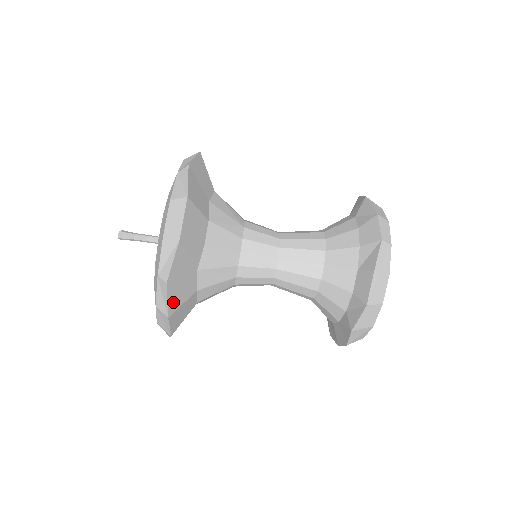
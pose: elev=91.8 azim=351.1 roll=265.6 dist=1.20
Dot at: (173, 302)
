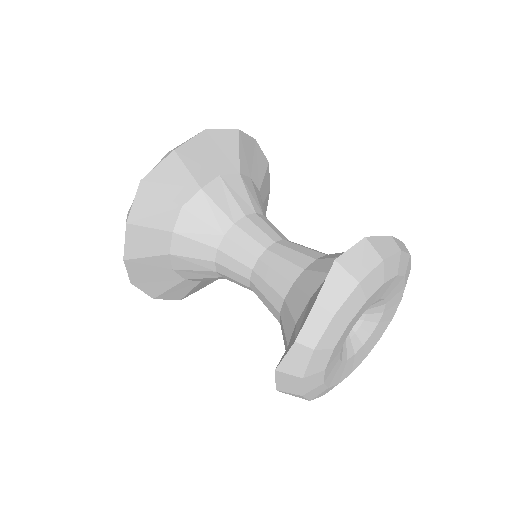
Dot at: (153, 290)
